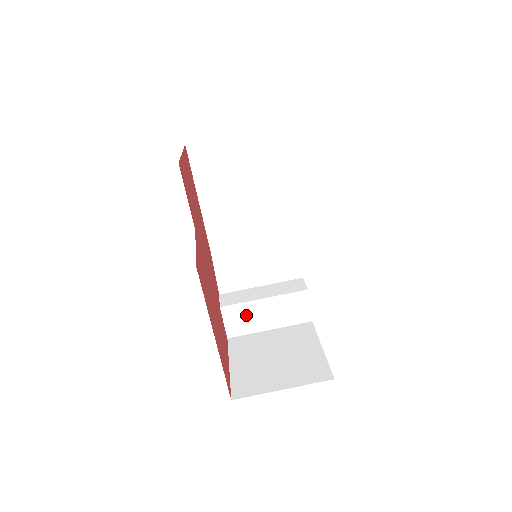
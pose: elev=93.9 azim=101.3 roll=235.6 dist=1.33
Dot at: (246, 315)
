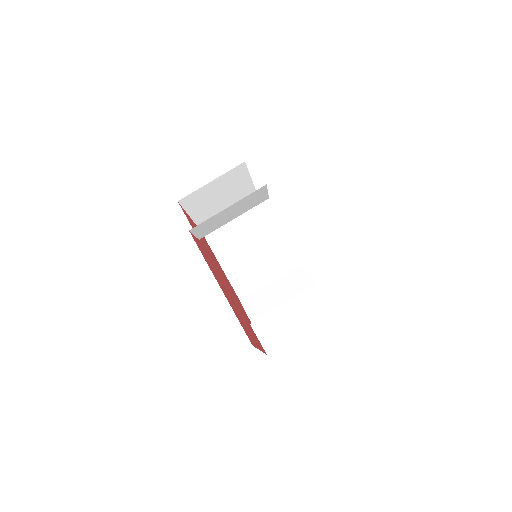
Dot at: (275, 325)
